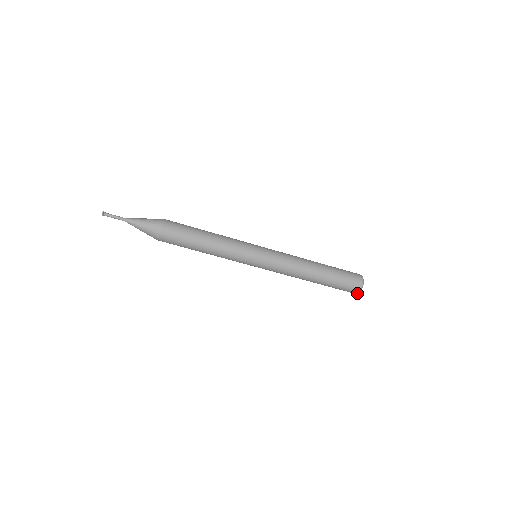
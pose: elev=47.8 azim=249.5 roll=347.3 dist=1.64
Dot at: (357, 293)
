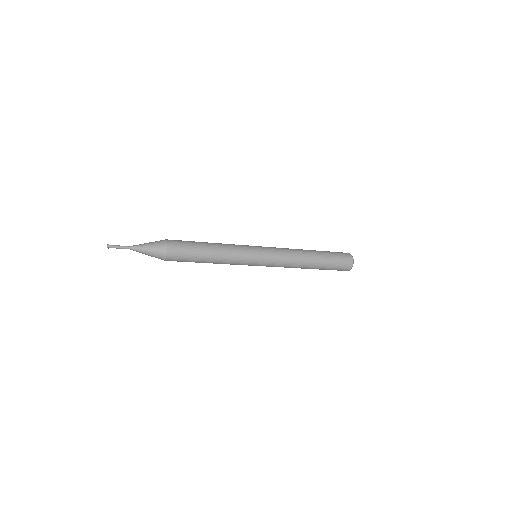
Dot at: occluded
